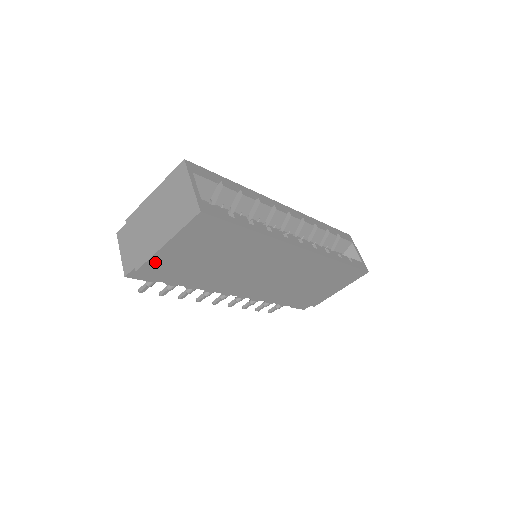
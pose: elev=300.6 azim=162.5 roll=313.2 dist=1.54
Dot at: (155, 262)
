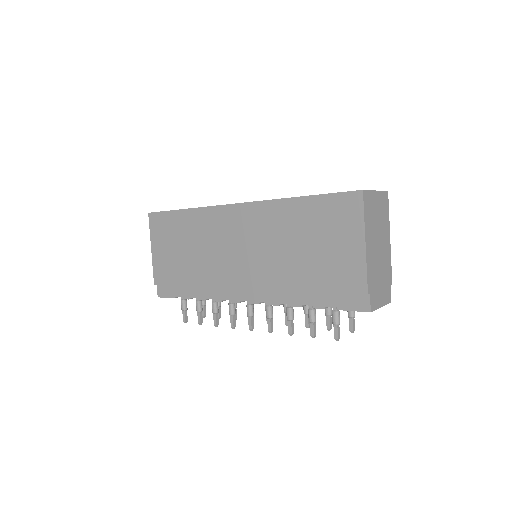
Dot at: (158, 271)
